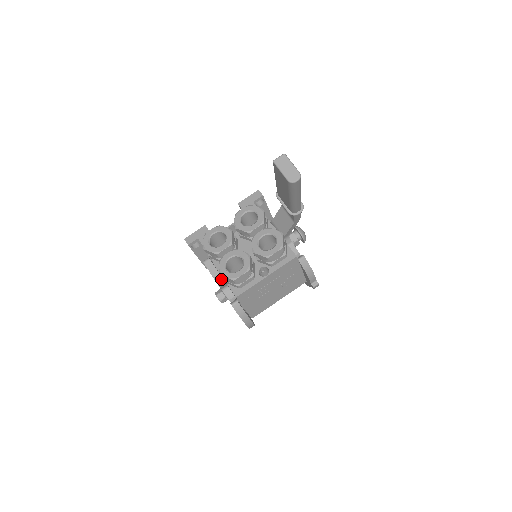
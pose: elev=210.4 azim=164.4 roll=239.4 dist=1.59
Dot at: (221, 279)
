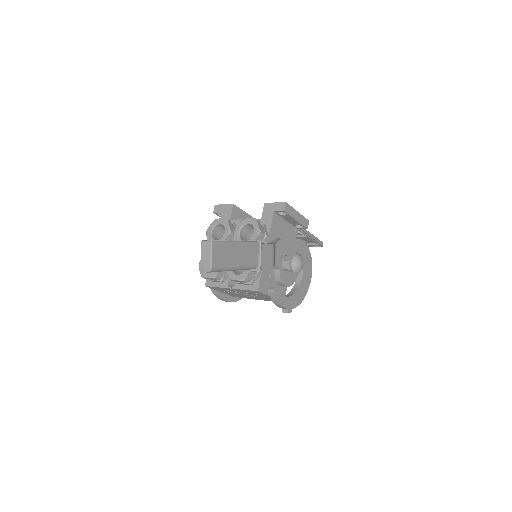
Dot at: occluded
